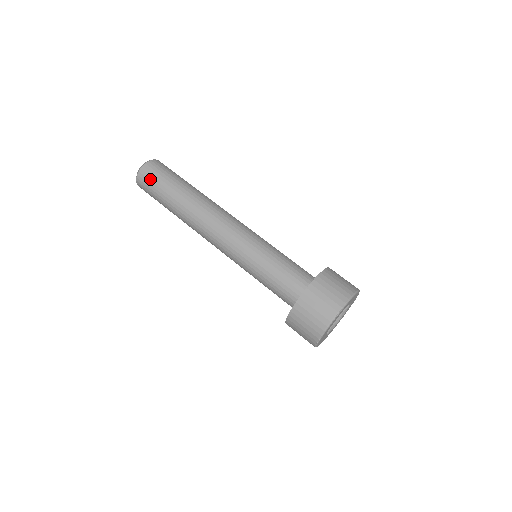
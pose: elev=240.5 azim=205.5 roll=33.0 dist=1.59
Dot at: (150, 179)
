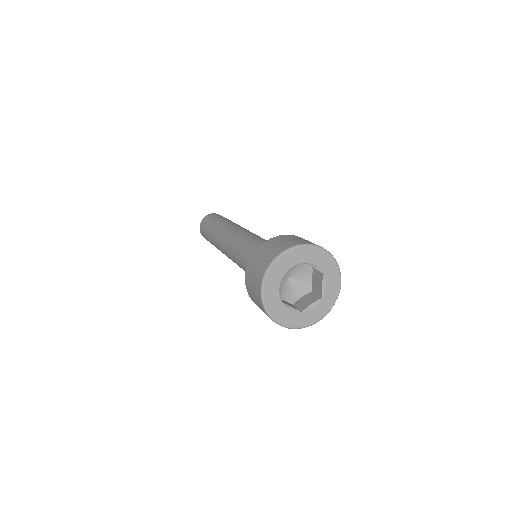
Dot at: (214, 216)
